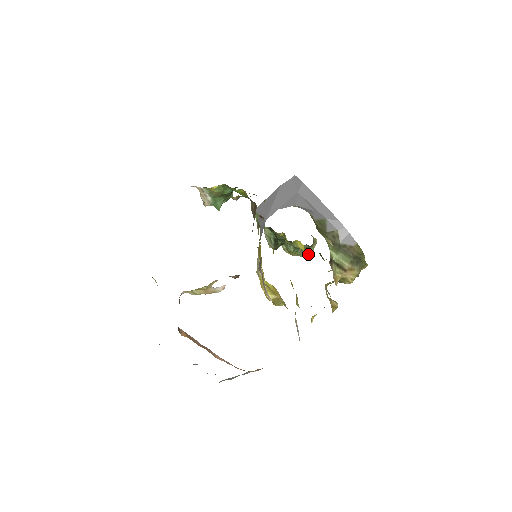
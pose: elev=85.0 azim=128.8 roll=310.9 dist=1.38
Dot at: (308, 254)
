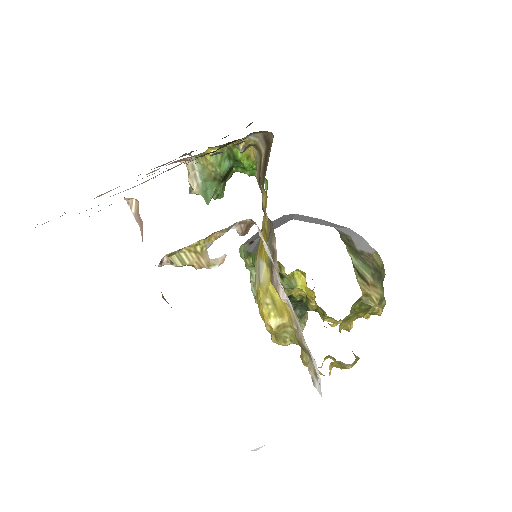
Dot at: (311, 291)
